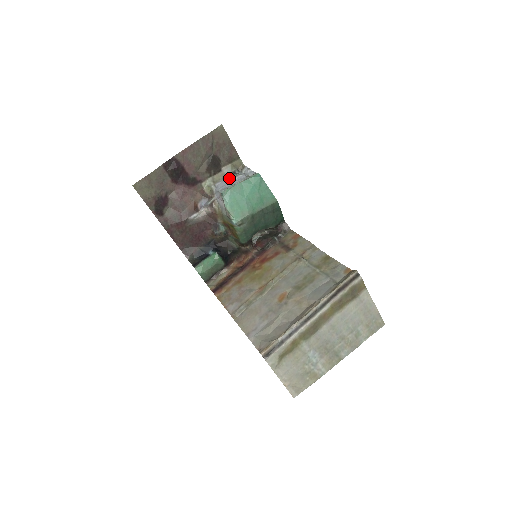
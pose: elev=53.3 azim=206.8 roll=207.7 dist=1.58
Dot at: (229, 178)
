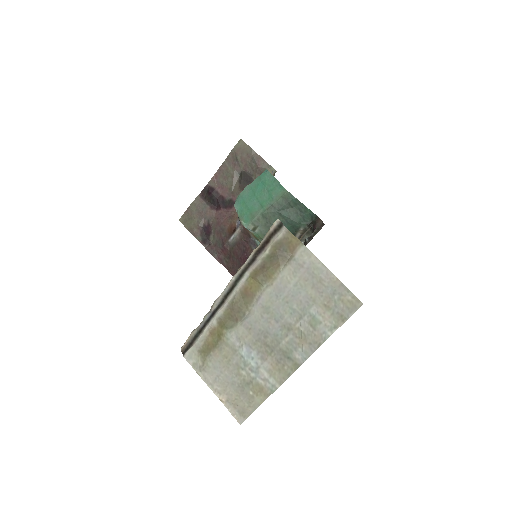
Dot at: occluded
